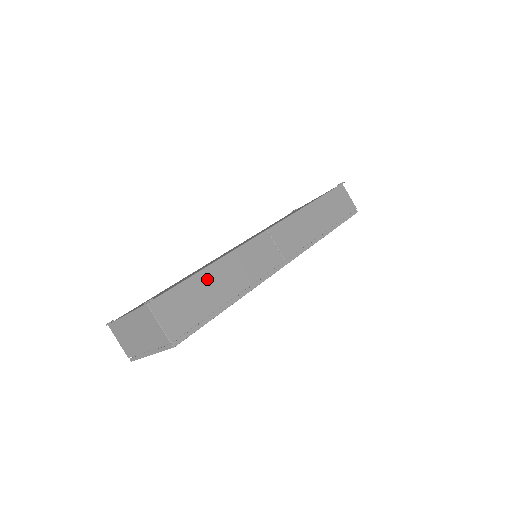
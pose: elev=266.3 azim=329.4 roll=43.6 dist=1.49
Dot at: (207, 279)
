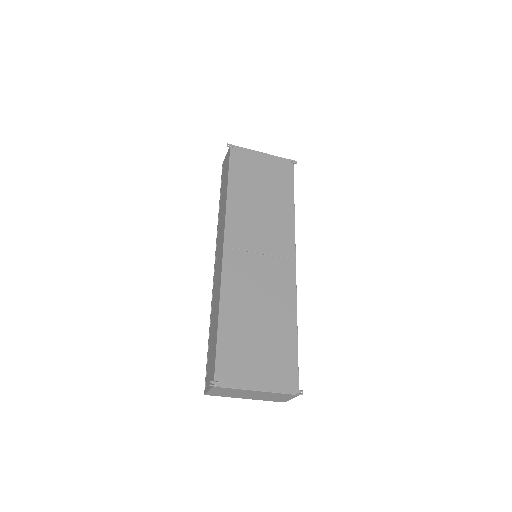
Dot at: occluded
